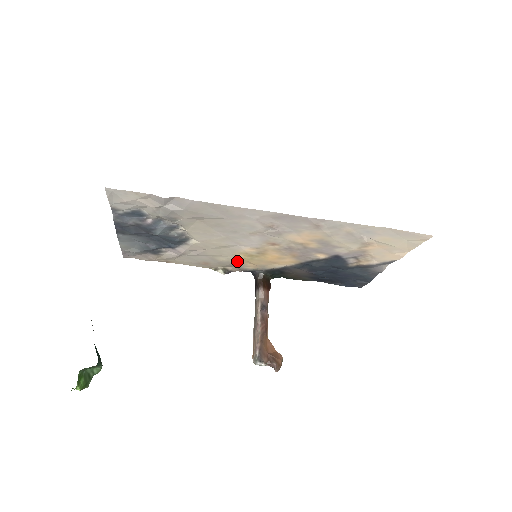
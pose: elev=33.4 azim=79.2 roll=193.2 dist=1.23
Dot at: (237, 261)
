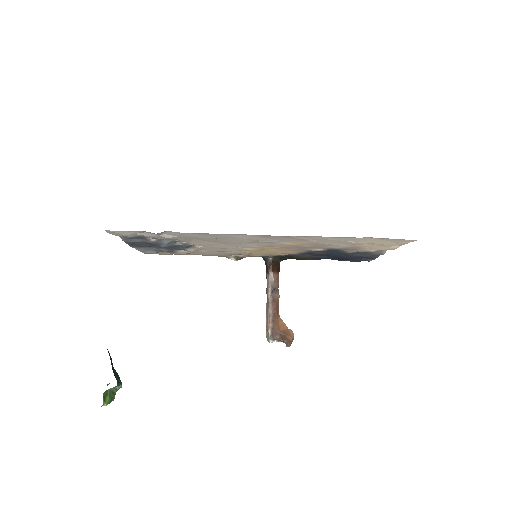
Dot at: (244, 253)
